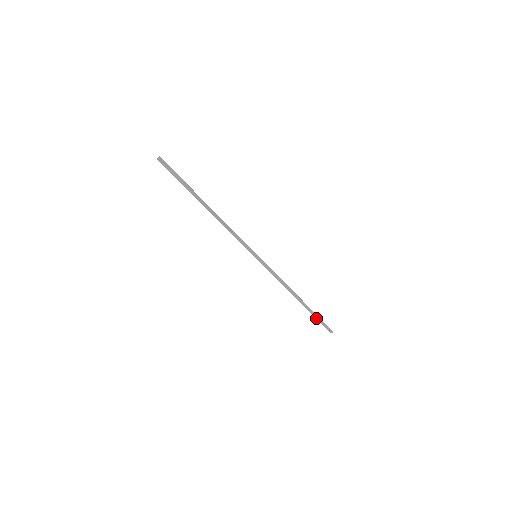
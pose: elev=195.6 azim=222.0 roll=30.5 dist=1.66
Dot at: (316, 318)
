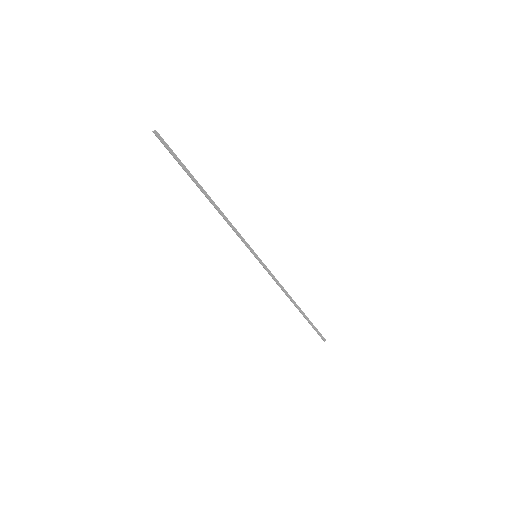
Dot at: (311, 325)
